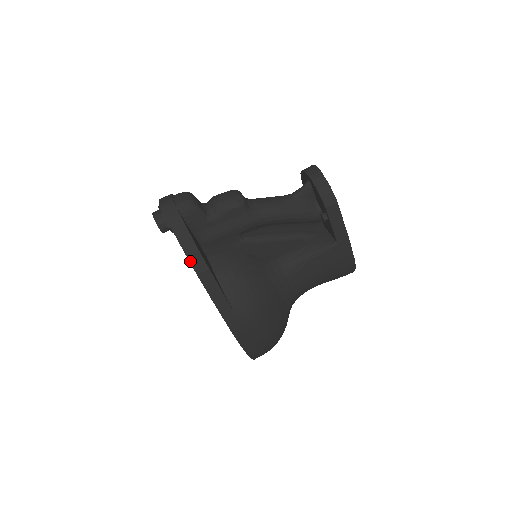
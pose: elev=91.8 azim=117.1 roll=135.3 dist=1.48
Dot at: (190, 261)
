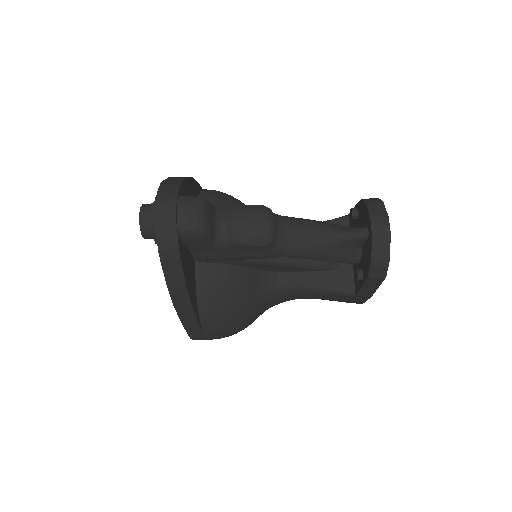
Dot at: (170, 291)
